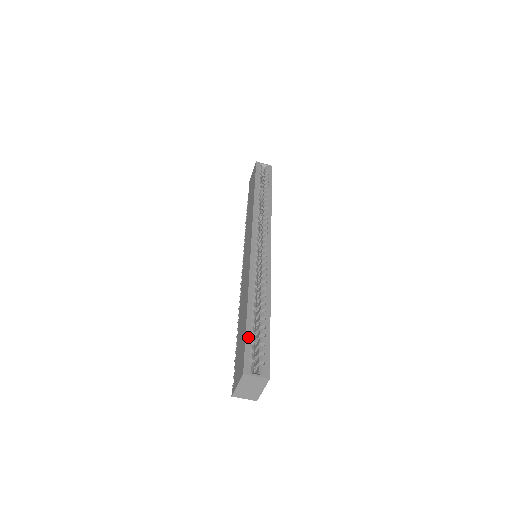
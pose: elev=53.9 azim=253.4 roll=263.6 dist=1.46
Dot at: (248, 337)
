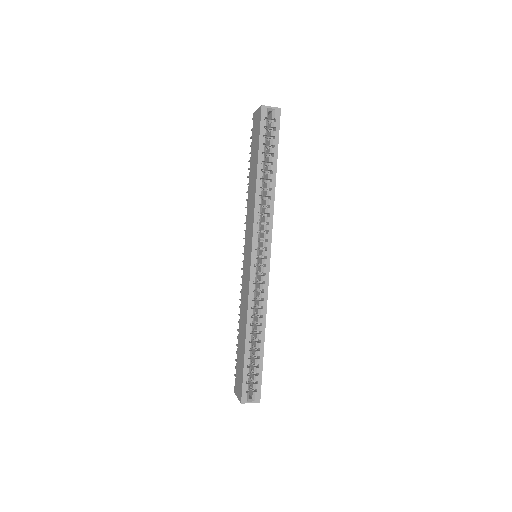
Dot at: (245, 371)
